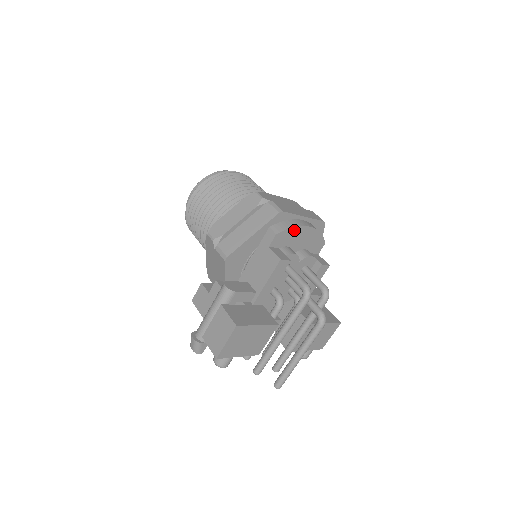
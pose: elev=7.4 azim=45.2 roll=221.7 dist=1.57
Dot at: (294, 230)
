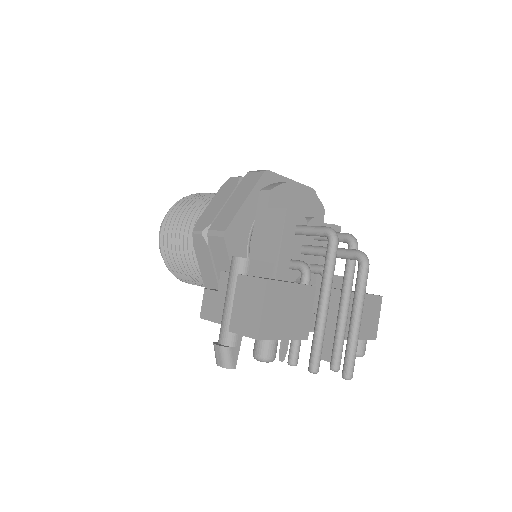
Dot at: (287, 187)
